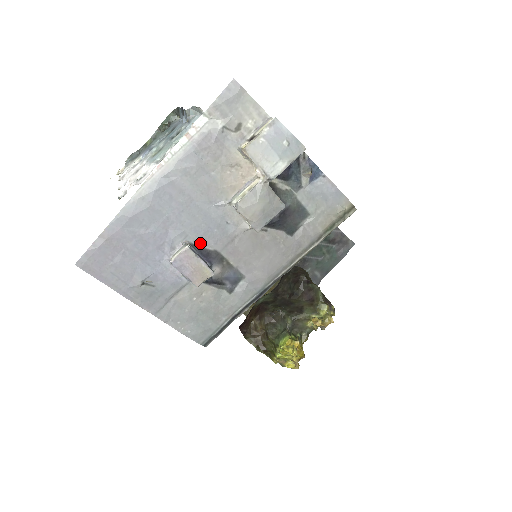
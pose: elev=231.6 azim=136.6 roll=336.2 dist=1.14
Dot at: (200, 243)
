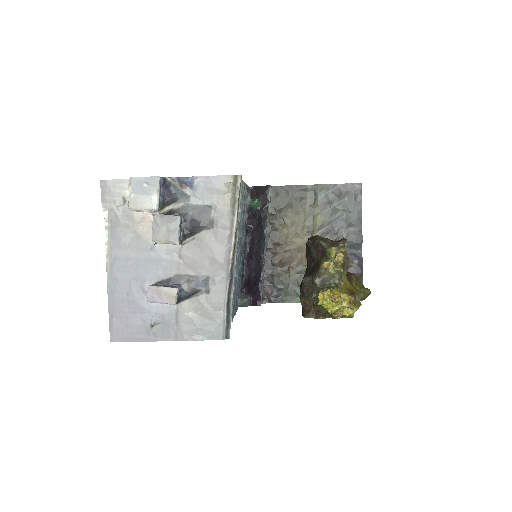
Dot at: (162, 278)
